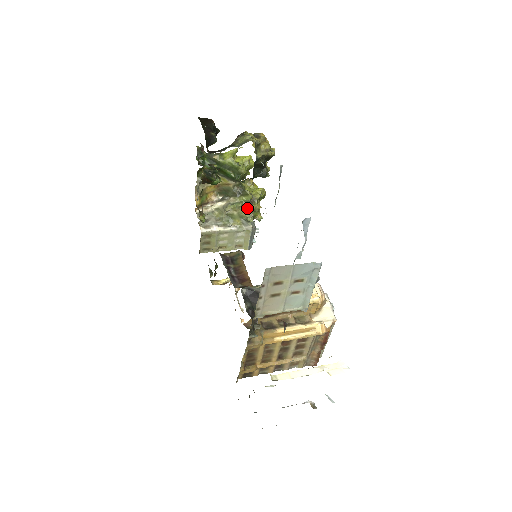
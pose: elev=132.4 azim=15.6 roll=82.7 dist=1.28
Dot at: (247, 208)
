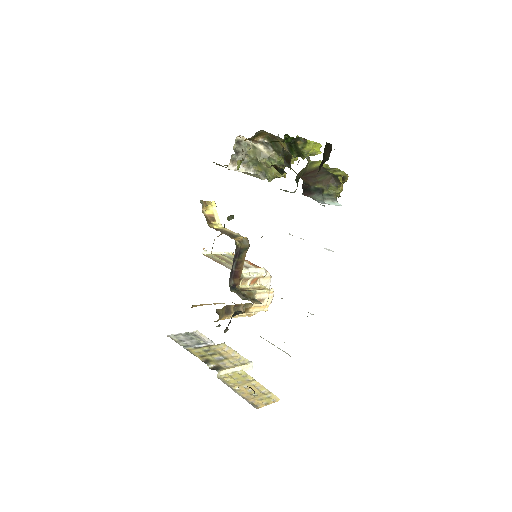
Dot at: (277, 173)
